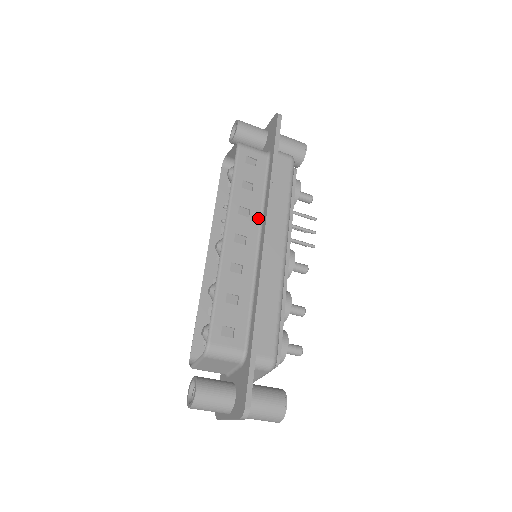
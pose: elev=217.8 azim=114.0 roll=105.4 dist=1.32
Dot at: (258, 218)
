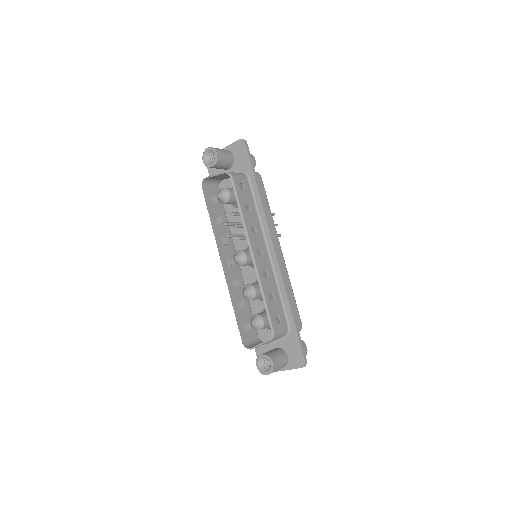
Dot at: (261, 231)
